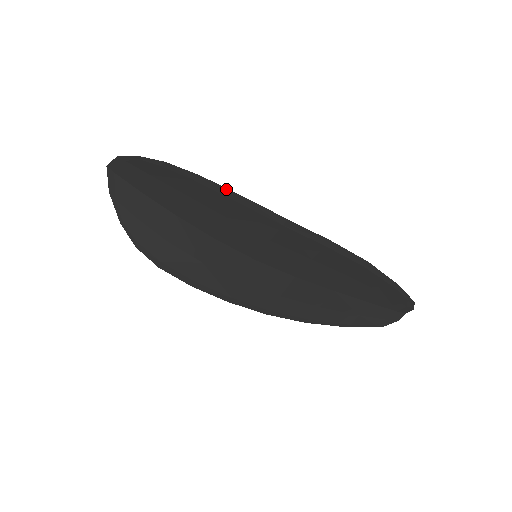
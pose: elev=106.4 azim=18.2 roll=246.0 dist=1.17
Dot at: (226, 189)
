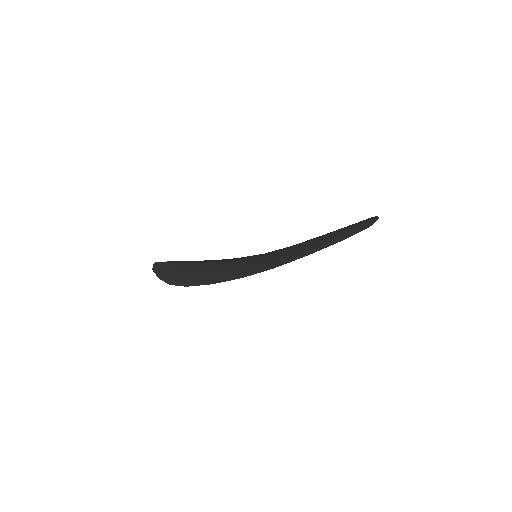
Dot at: occluded
